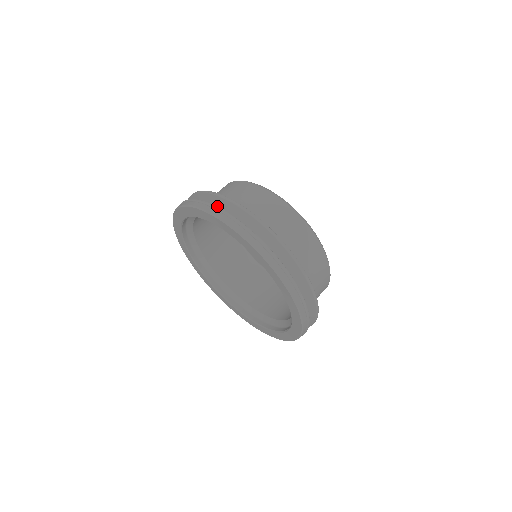
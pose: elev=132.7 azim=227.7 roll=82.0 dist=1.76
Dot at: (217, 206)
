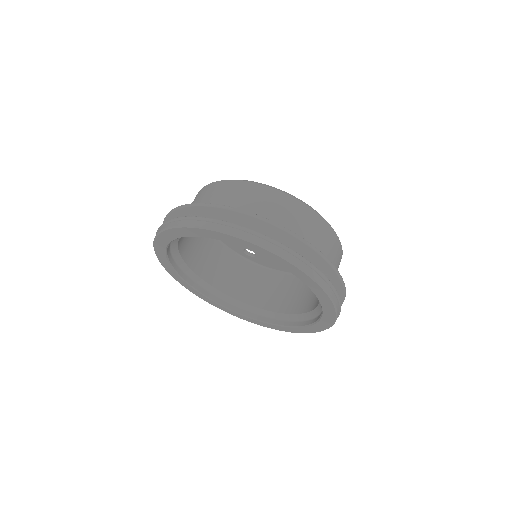
Dot at: occluded
